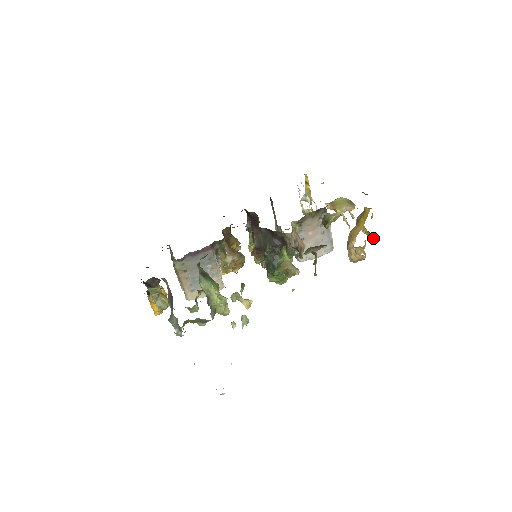
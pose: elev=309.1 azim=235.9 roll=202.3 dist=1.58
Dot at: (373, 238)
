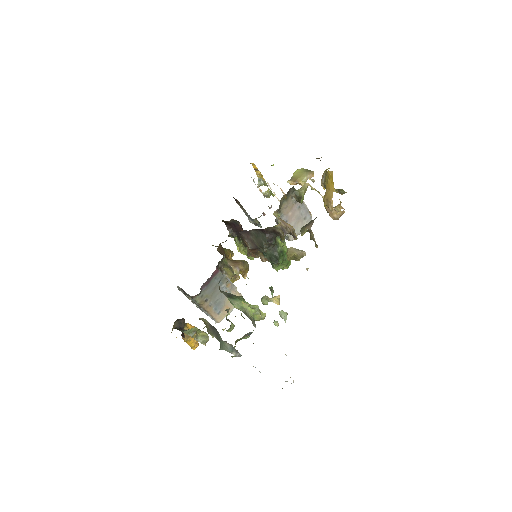
Dot at: (343, 192)
